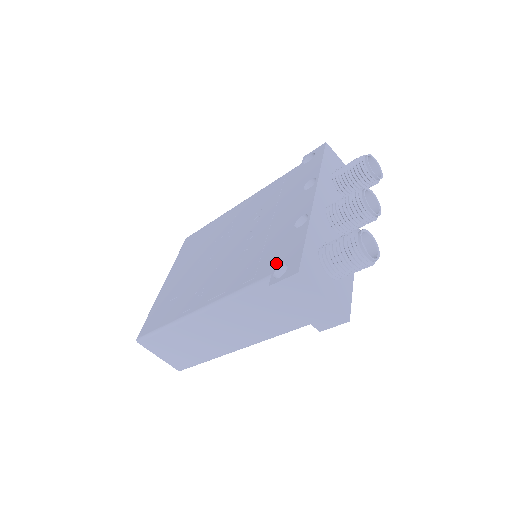
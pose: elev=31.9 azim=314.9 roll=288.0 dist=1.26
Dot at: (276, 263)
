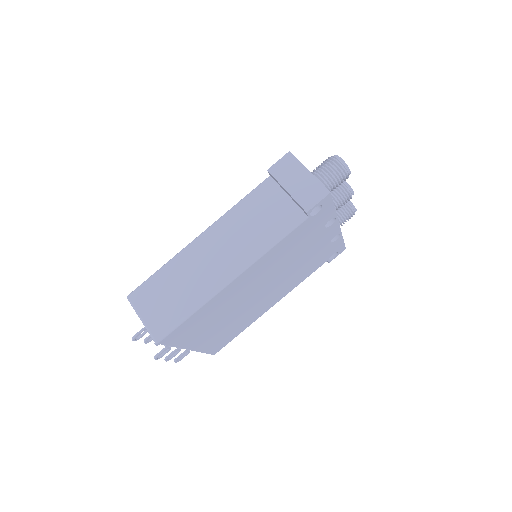
Dot at: occluded
